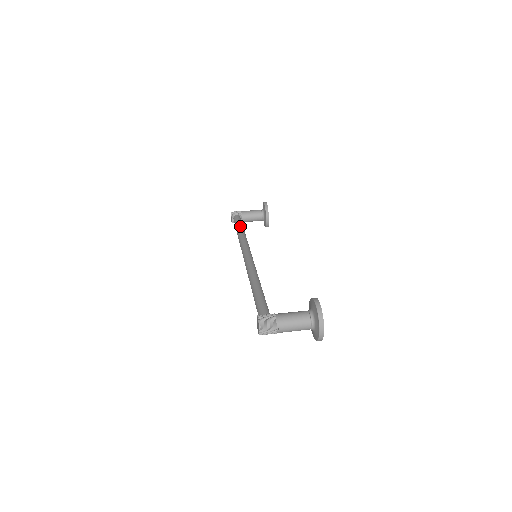
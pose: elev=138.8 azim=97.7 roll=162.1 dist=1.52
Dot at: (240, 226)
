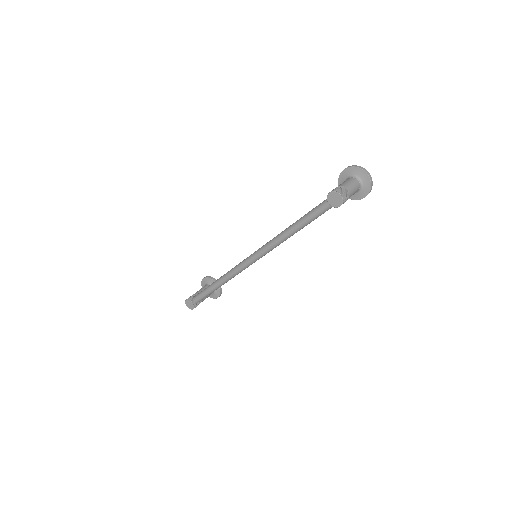
Dot at: occluded
